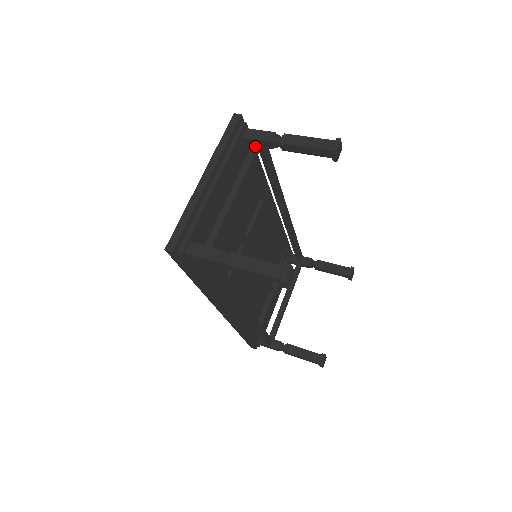
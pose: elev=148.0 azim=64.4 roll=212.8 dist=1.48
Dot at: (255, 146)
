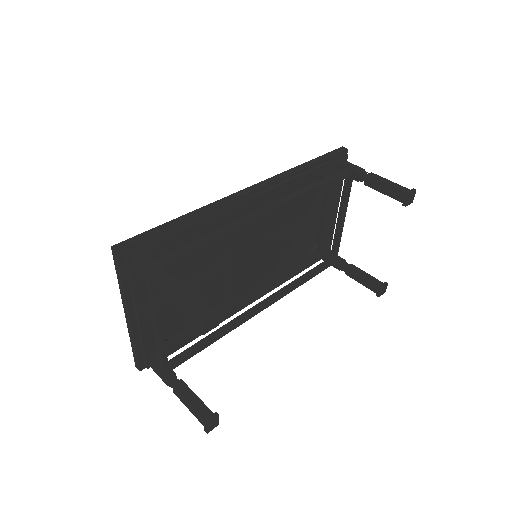
Dot at: (148, 282)
